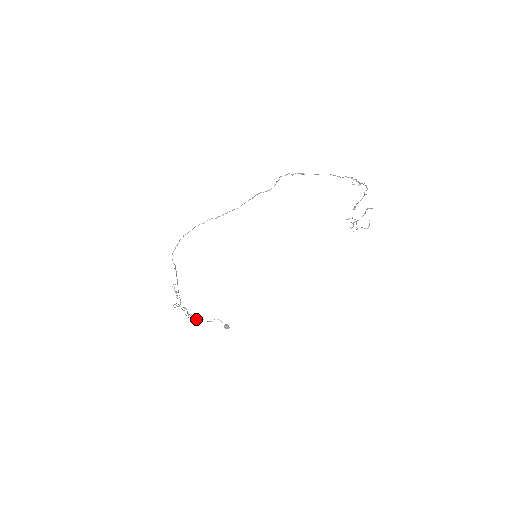
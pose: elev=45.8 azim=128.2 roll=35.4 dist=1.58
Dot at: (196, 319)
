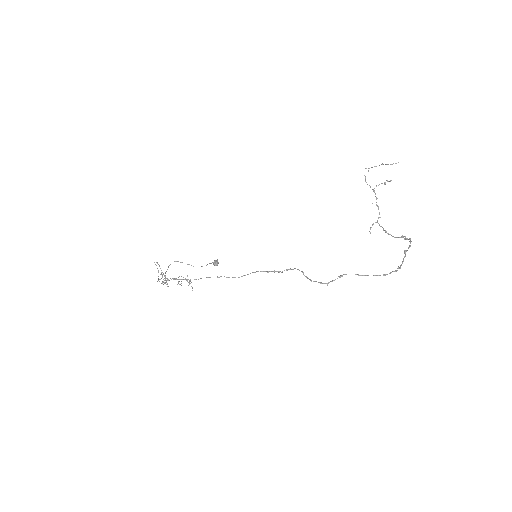
Dot at: occluded
